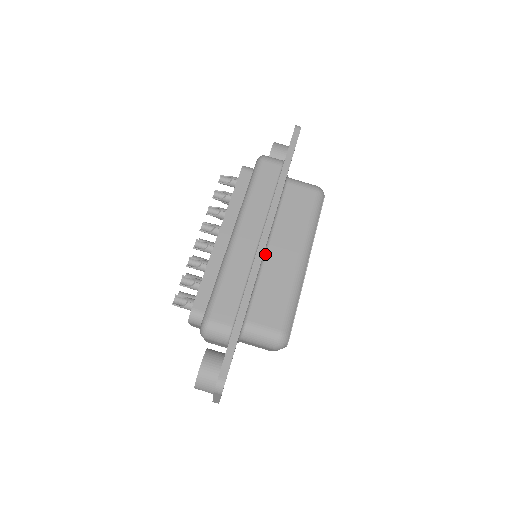
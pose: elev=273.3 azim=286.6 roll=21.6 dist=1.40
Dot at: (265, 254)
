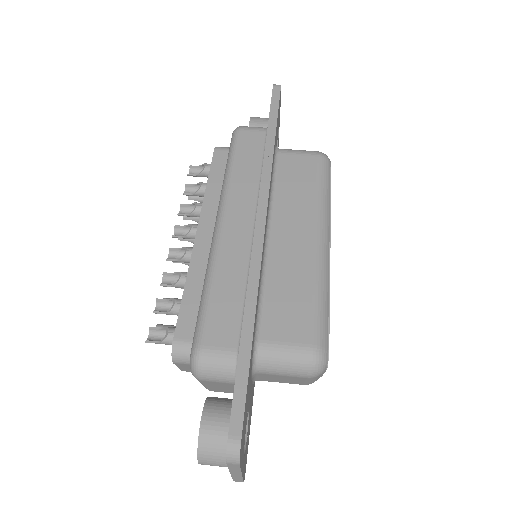
Dot at: (267, 244)
